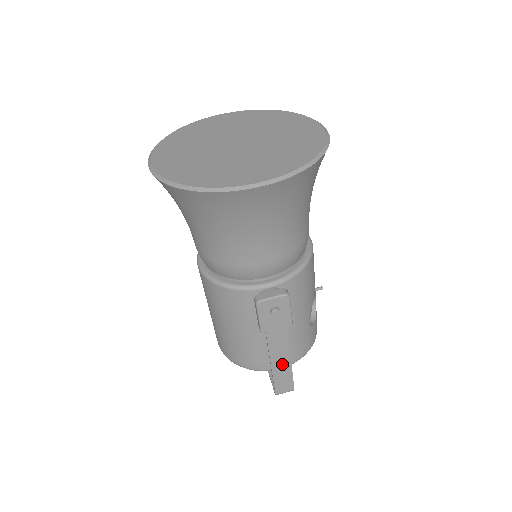
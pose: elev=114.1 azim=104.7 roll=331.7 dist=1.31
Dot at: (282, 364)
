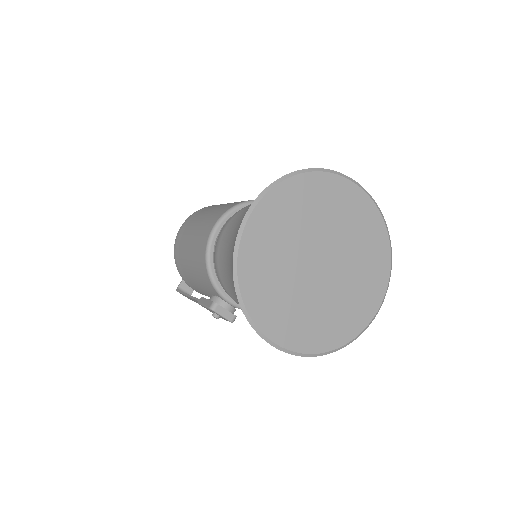
Dot at: (195, 301)
